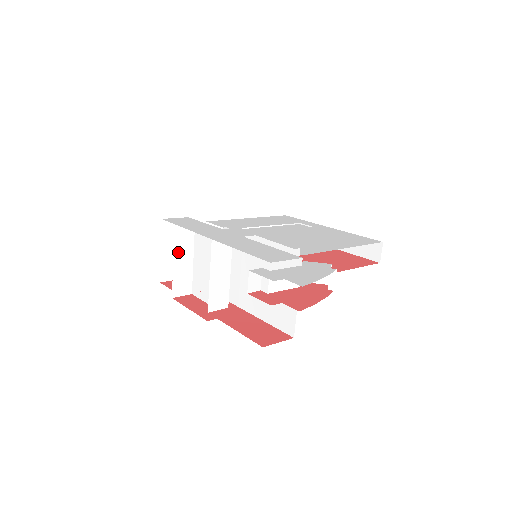
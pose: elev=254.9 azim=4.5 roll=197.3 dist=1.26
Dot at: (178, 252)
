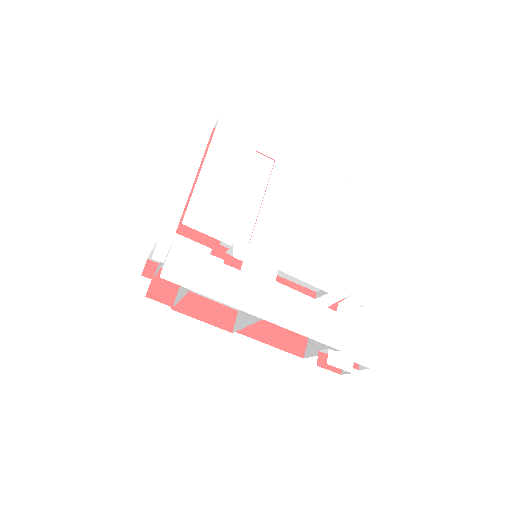
Dot at: (184, 292)
